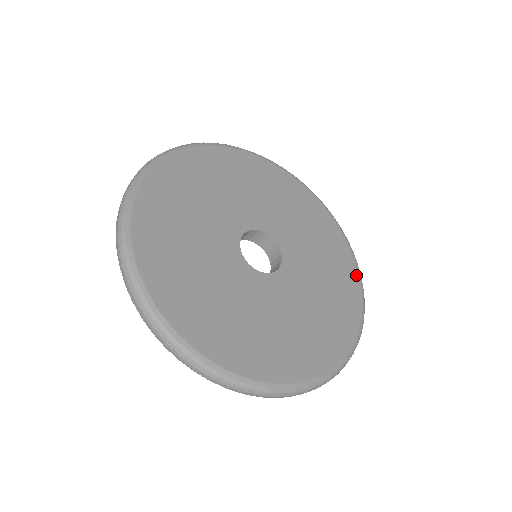
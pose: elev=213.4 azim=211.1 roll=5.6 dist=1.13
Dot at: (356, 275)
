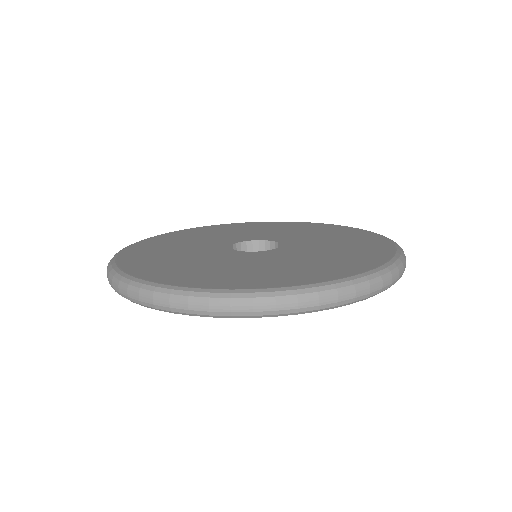
Dot at: (349, 228)
